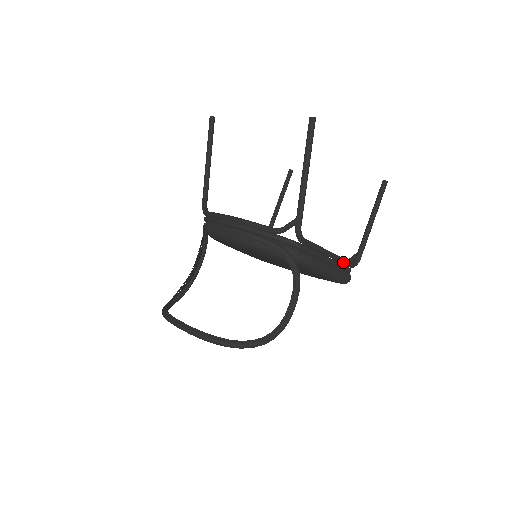
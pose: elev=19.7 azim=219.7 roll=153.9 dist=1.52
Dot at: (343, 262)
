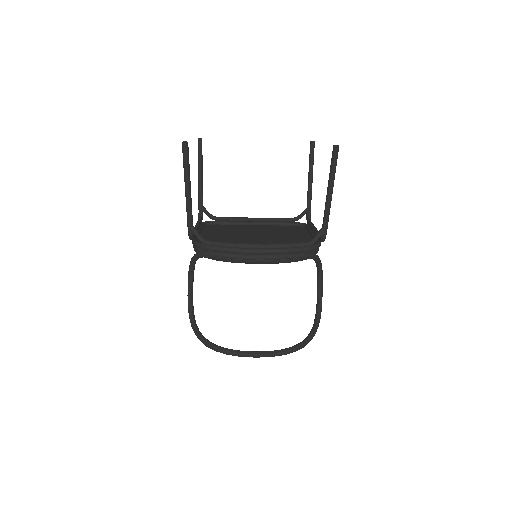
Dot at: occluded
